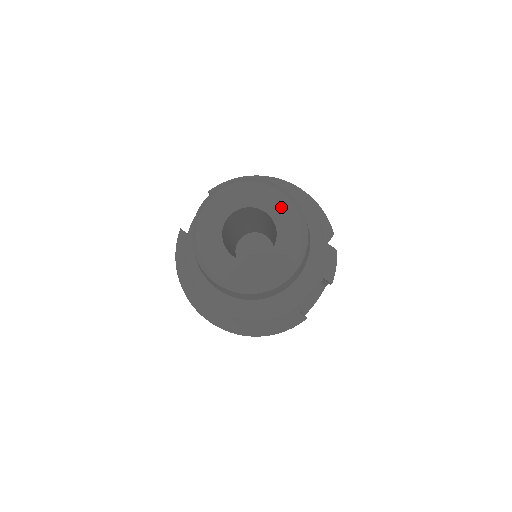
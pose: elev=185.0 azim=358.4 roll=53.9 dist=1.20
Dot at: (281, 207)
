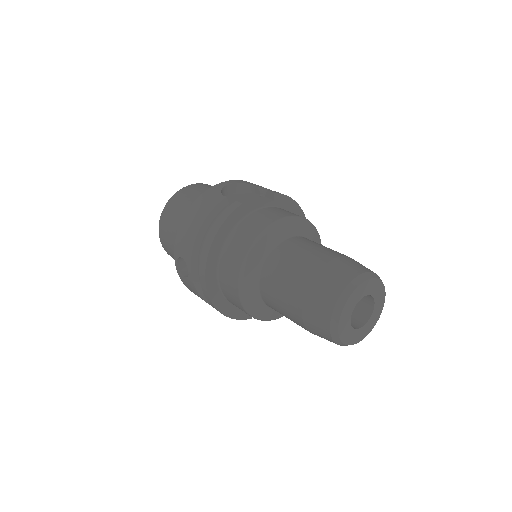
Dot at: (380, 307)
